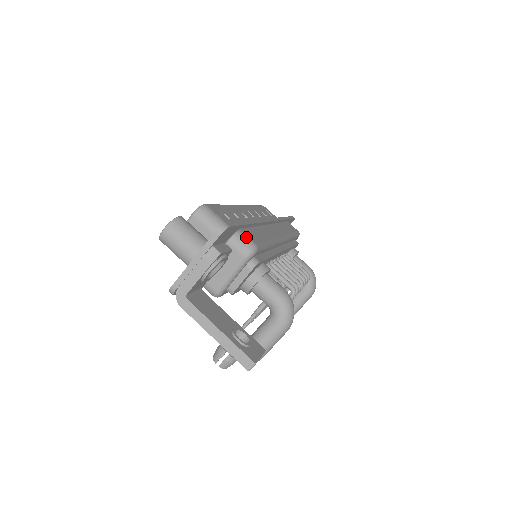
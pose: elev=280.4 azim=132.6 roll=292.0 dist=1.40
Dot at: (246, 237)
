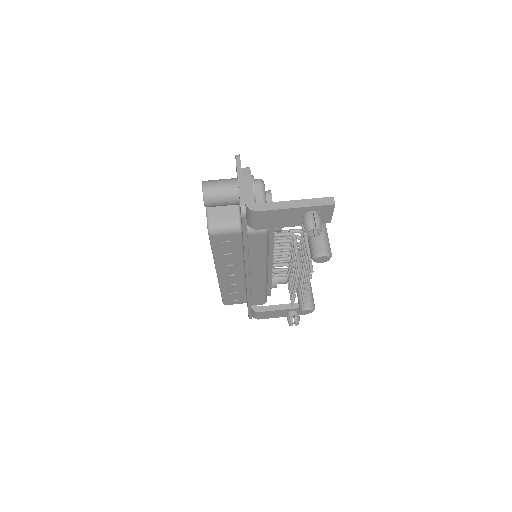
Dot at: occluded
